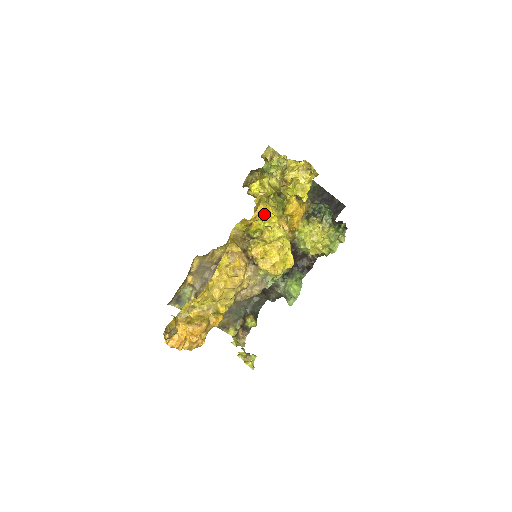
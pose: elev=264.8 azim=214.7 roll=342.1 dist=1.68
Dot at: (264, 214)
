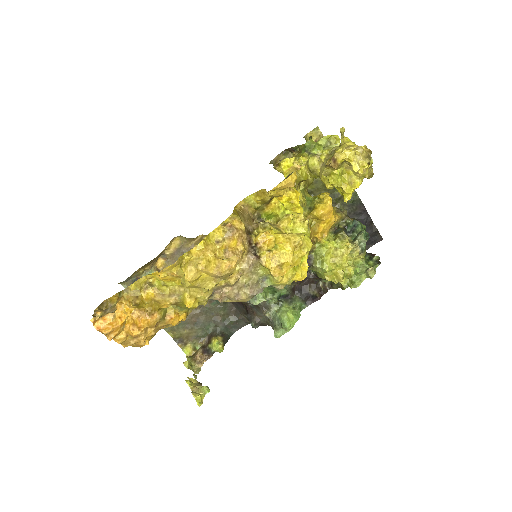
Dot at: (288, 199)
